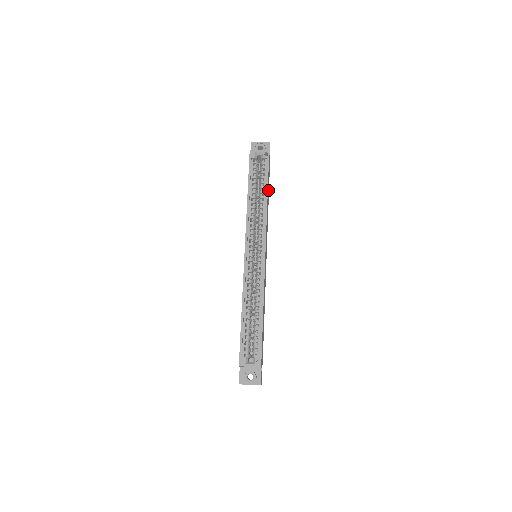
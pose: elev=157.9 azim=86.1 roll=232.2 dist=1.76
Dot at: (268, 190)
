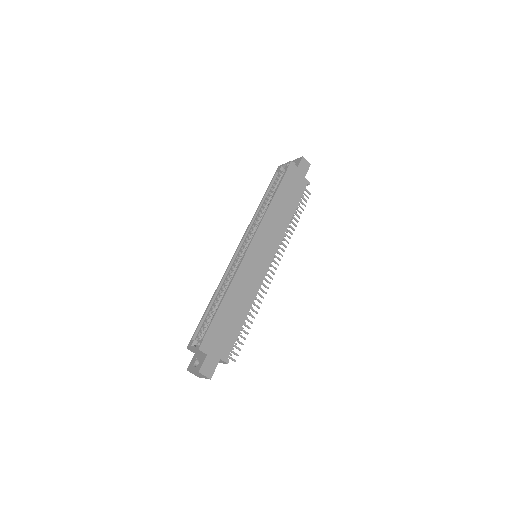
Dot at: (289, 197)
